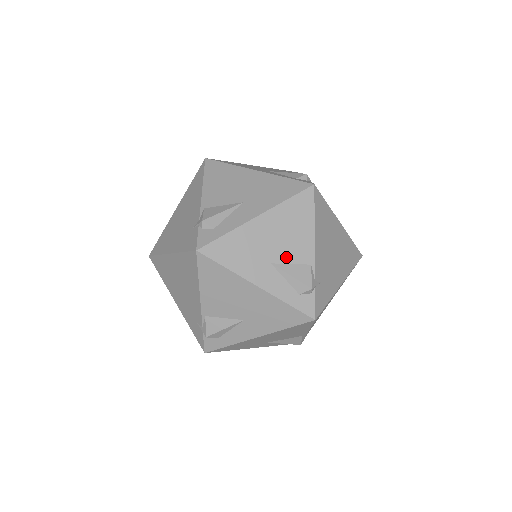
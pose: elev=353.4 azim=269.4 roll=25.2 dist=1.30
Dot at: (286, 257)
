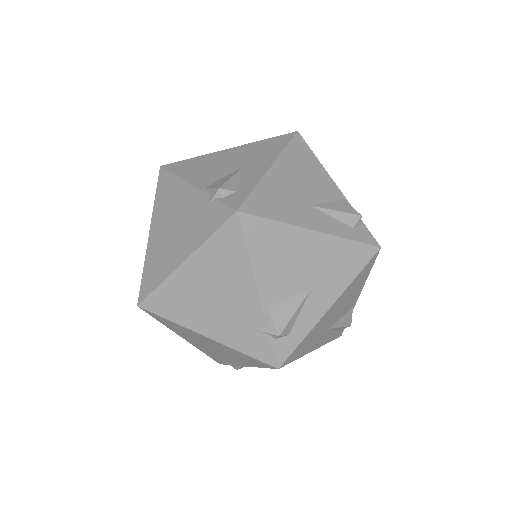
Dot at: (339, 316)
